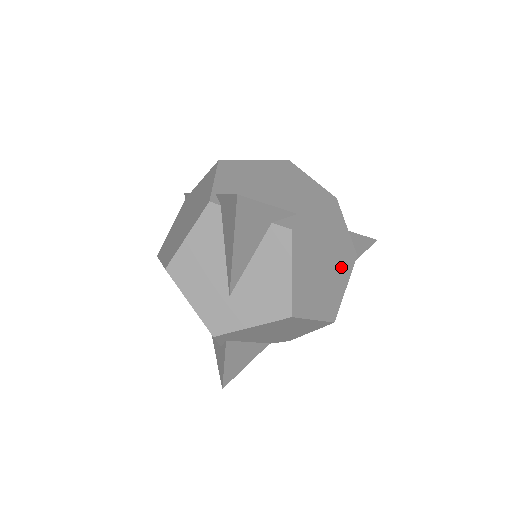
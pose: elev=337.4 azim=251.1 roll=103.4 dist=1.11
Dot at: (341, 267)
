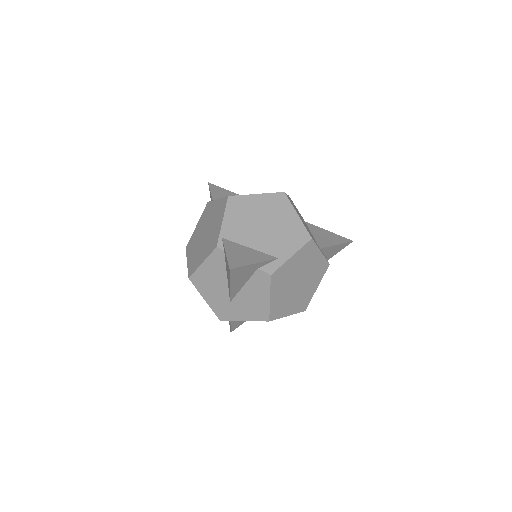
Dot at: (314, 277)
